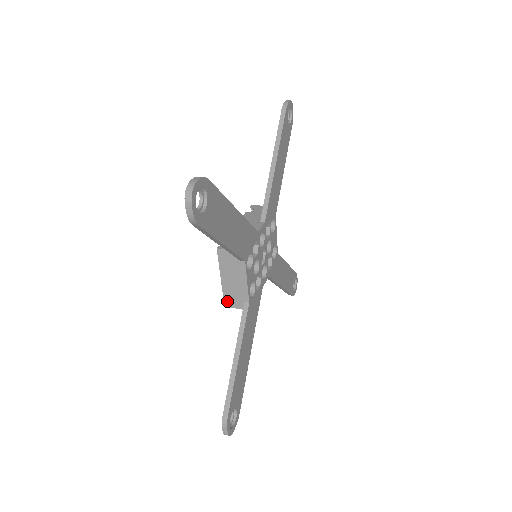
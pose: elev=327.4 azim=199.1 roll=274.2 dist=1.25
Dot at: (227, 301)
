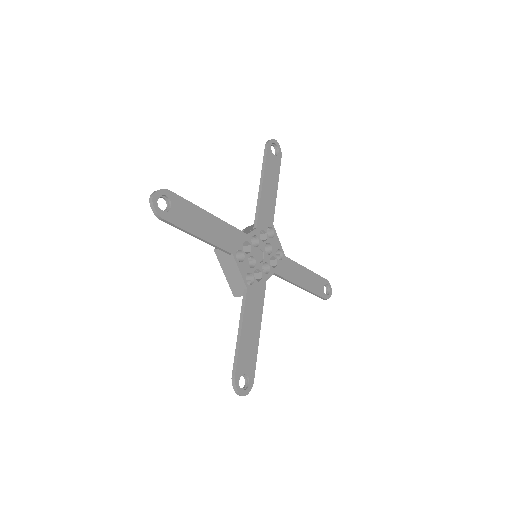
Dot at: (234, 292)
